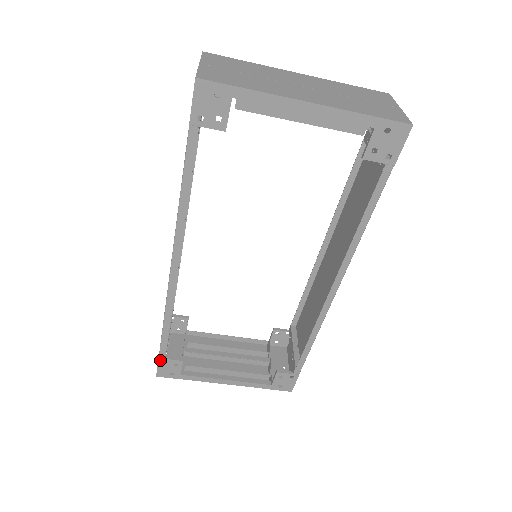
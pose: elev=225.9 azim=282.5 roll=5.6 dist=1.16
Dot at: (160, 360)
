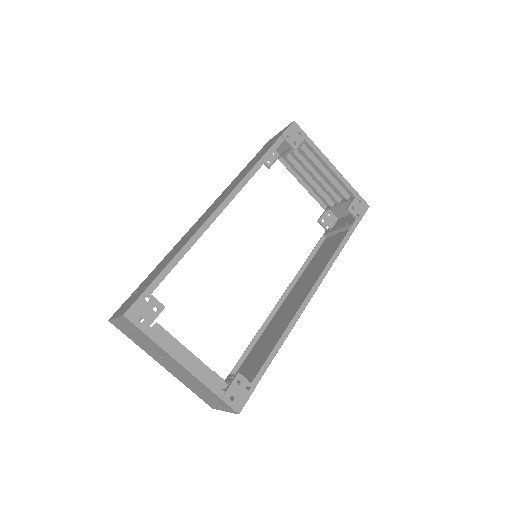
Dot at: (145, 293)
